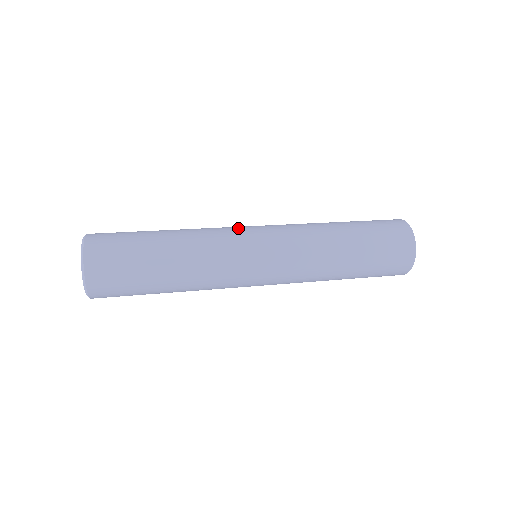
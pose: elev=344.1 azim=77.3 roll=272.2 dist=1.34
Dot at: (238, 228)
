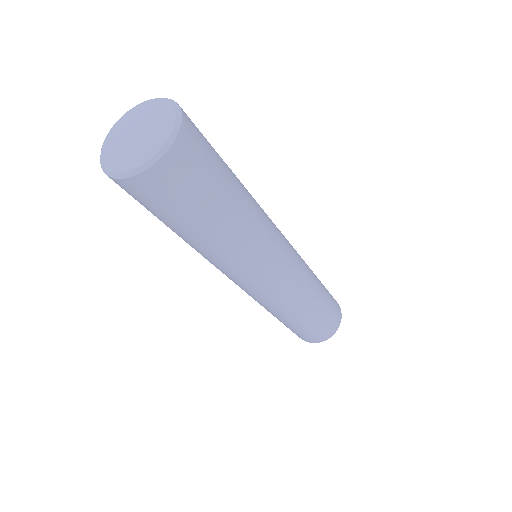
Dot at: occluded
